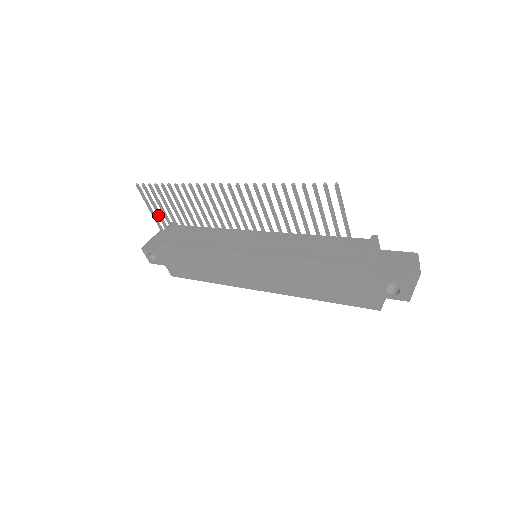
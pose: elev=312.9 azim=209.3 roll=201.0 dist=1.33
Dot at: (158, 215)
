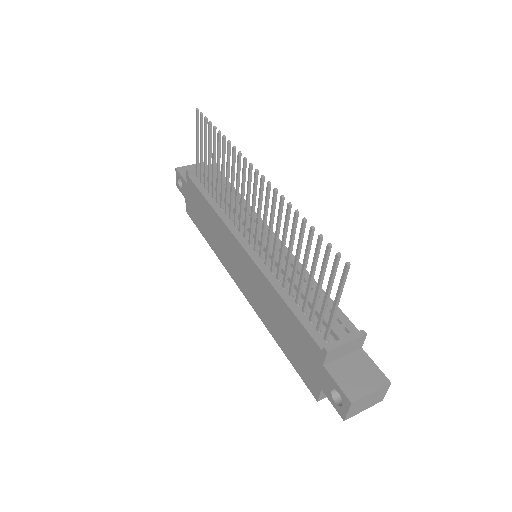
Dot at: (200, 151)
